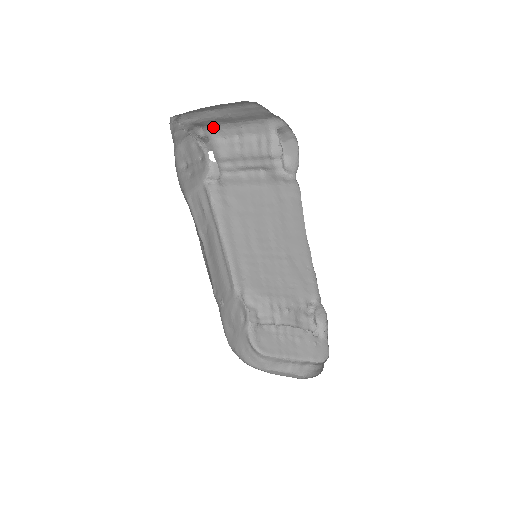
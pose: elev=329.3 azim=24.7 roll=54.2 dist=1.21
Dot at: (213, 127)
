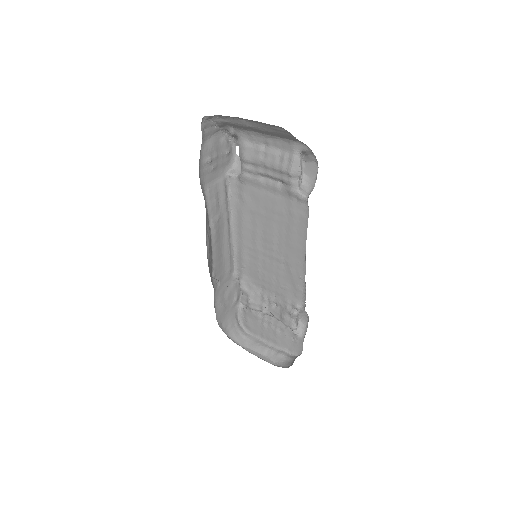
Dot at: (243, 130)
